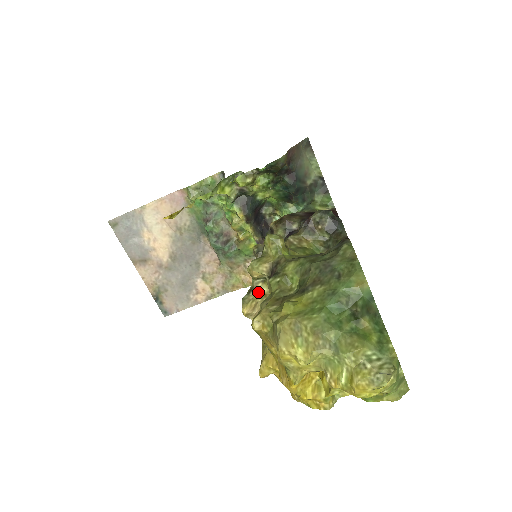
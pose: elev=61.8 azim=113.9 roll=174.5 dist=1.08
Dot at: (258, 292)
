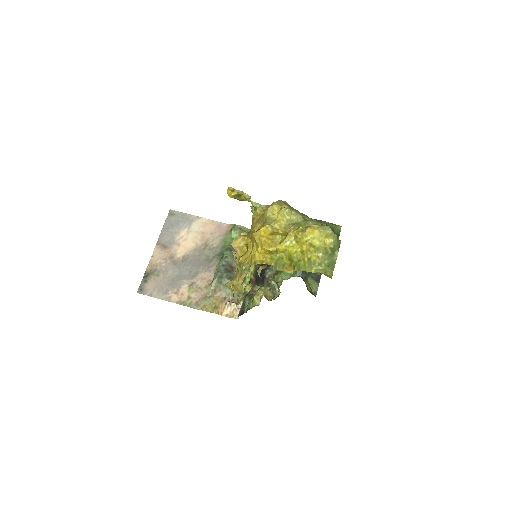
Dot at: occluded
